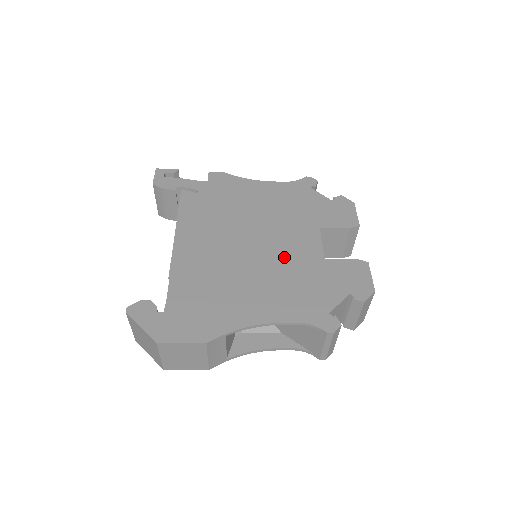
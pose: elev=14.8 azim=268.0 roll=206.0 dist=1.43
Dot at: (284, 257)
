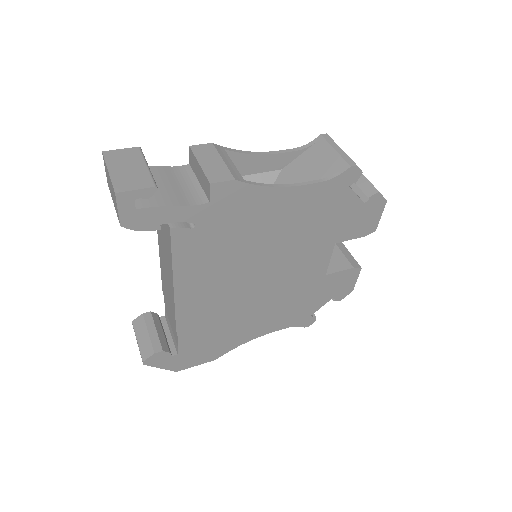
Dot at: (290, 284)
